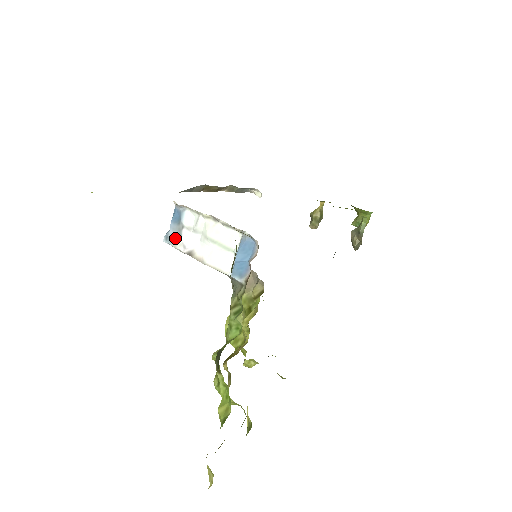
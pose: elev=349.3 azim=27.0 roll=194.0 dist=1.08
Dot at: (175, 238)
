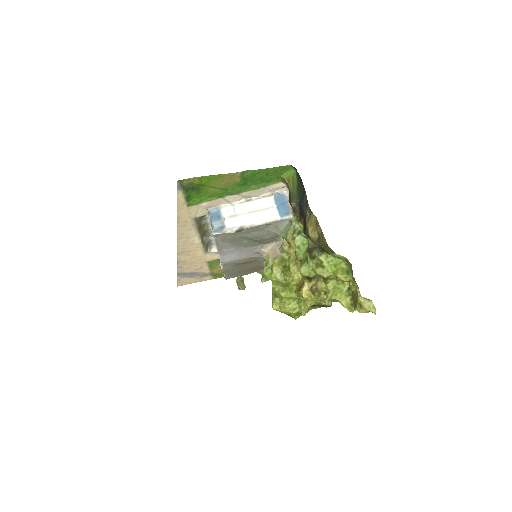
Dot at: (222, 229)
